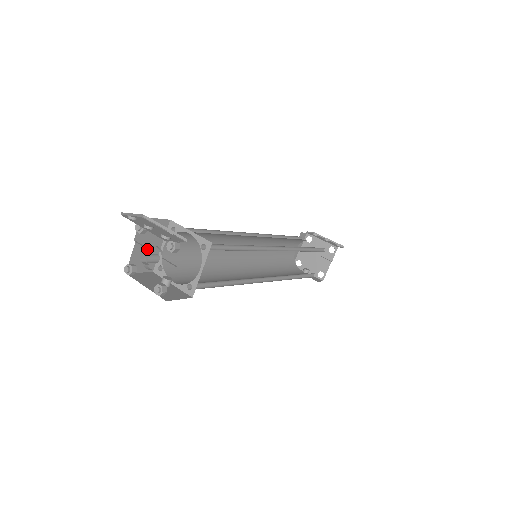
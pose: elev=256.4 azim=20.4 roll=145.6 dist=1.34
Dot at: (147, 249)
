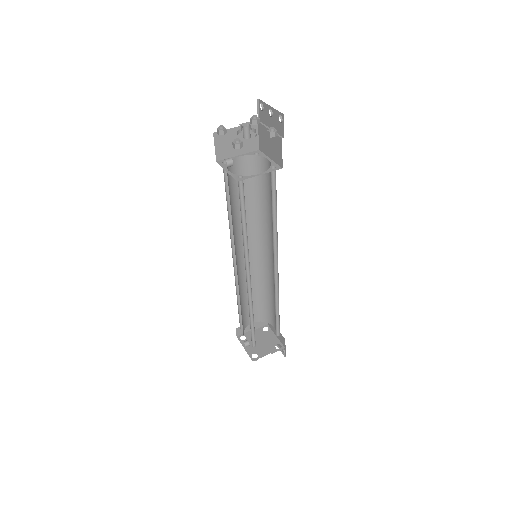
Dot at: occluded
